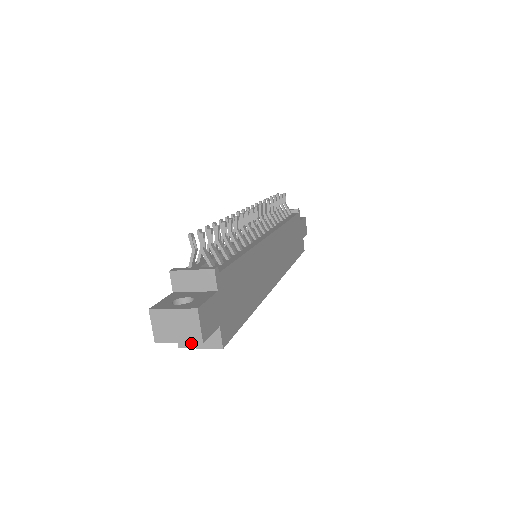
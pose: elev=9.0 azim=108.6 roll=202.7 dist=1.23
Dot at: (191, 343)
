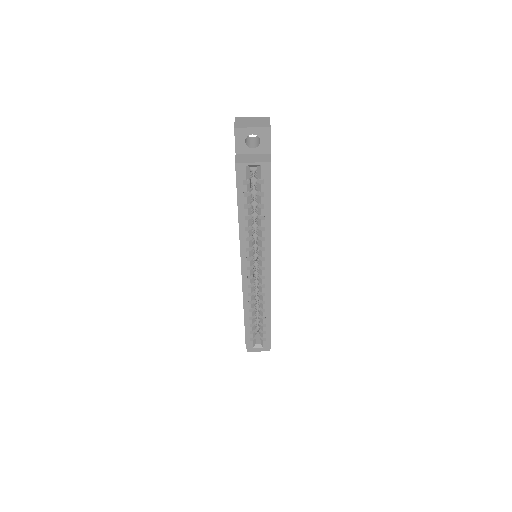
Dot at: (246, 161)
